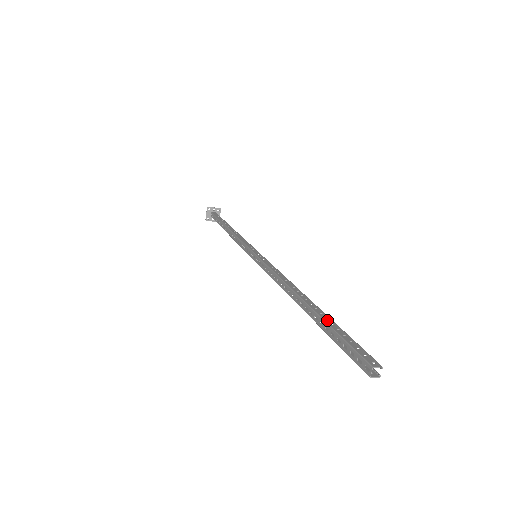
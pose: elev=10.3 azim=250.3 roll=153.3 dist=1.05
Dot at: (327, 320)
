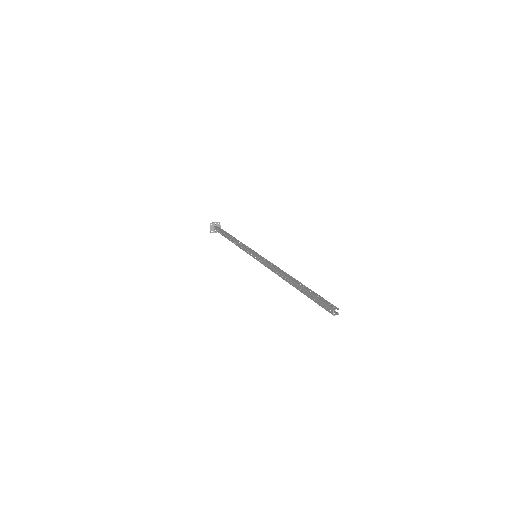
Dot at: (307, 290)
